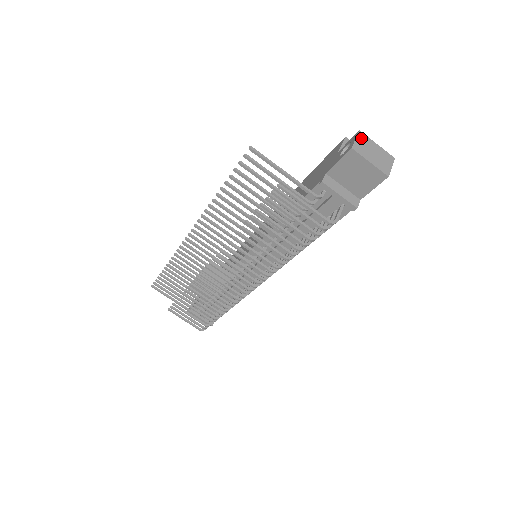
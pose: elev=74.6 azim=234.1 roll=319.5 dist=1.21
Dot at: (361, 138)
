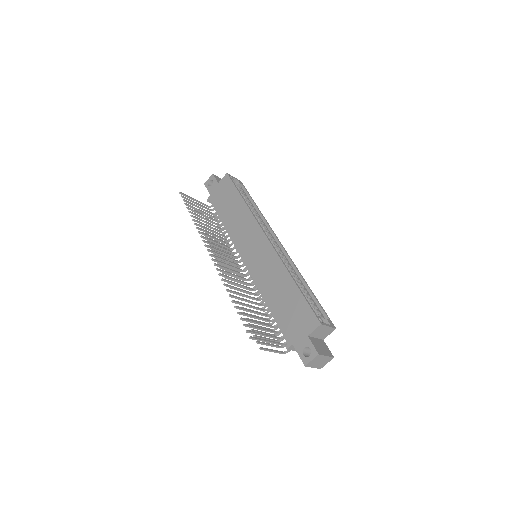
Dot at: (316, 358)
